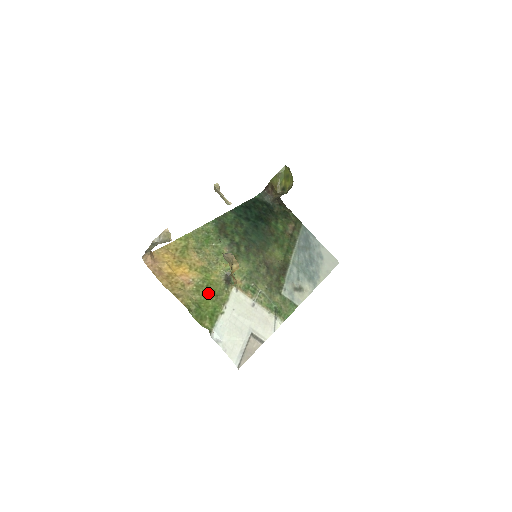
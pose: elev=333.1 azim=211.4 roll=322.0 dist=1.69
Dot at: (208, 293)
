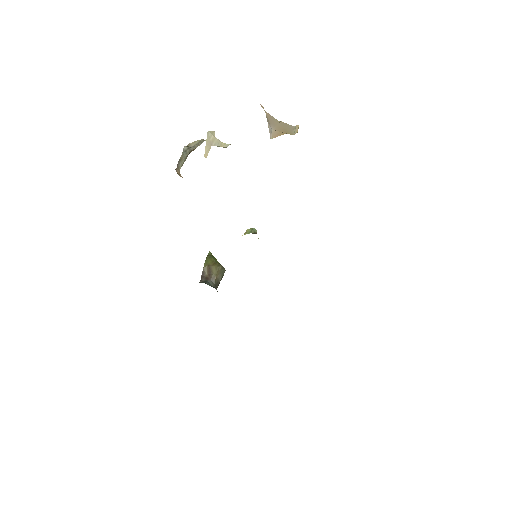
Dot at: occluded
